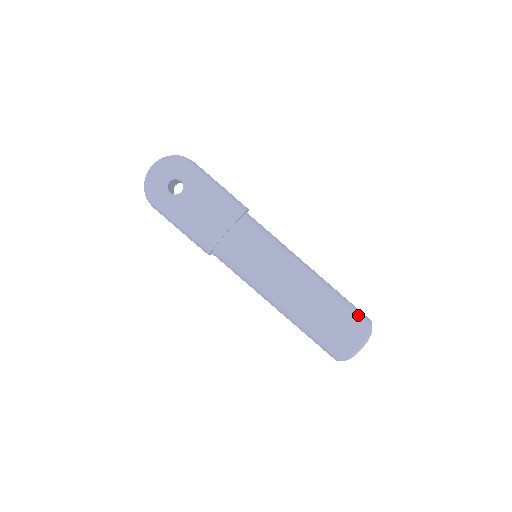
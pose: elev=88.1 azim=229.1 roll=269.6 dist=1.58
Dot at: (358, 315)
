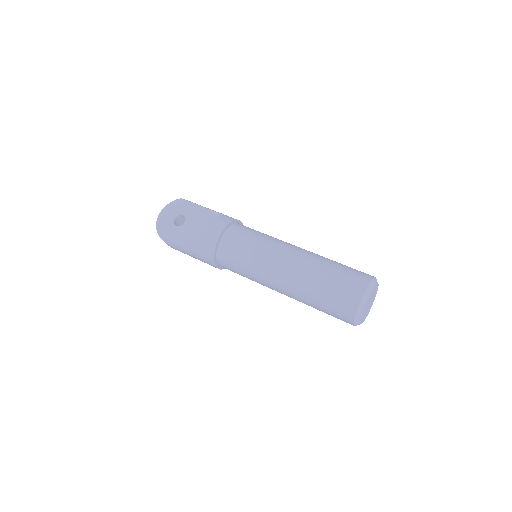
Dot at: (357, 271)
